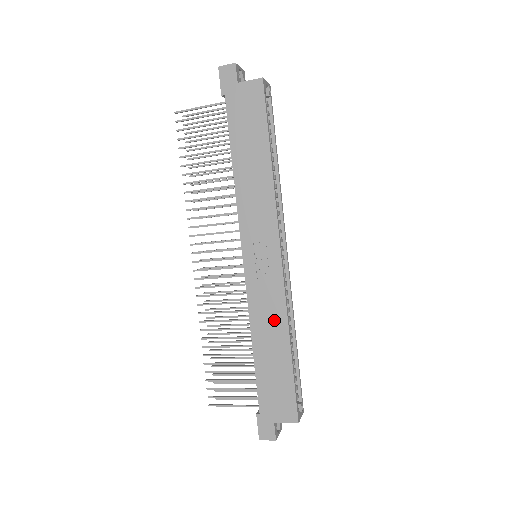
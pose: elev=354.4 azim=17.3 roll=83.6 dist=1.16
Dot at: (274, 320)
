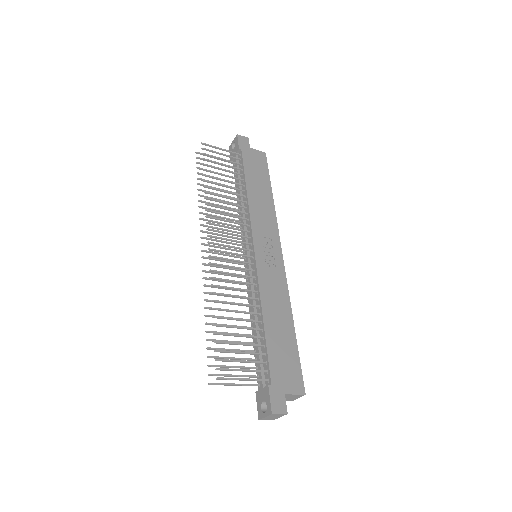
Dot at: (280, 300)
